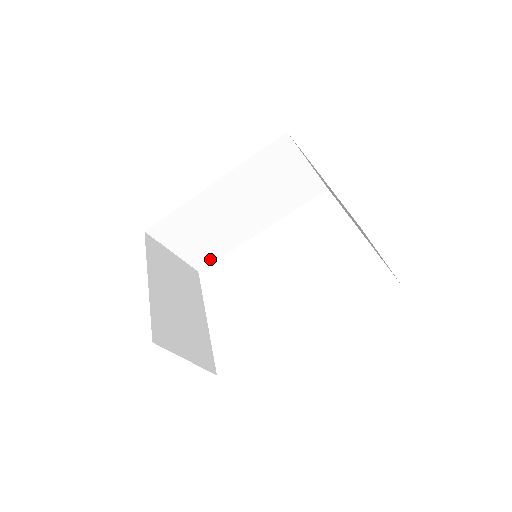
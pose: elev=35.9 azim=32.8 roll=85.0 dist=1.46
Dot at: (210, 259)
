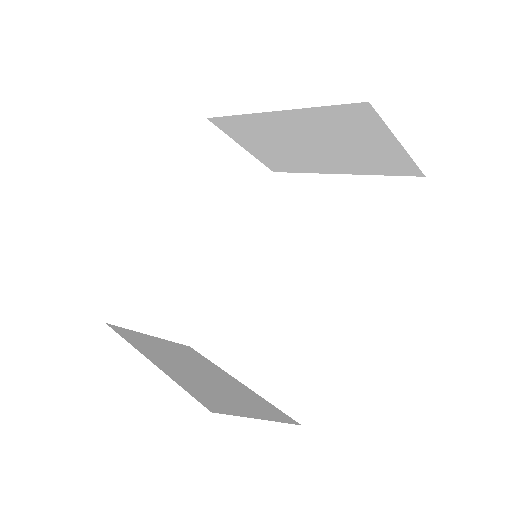
Dot at: (195, 322)
